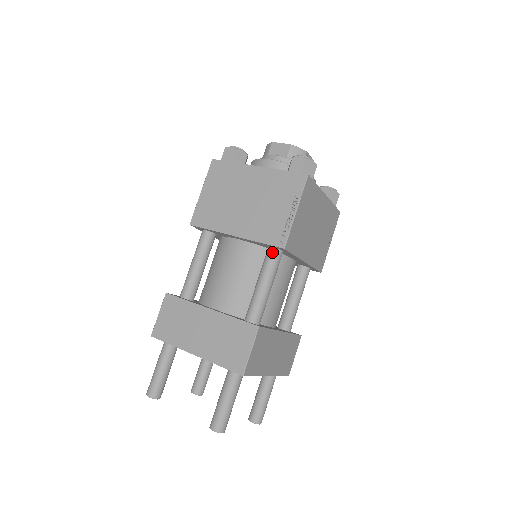
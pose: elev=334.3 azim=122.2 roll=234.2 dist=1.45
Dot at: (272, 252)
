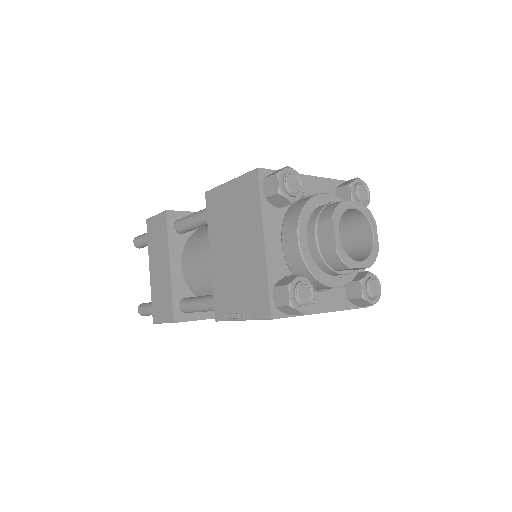
Dot at: occluded
